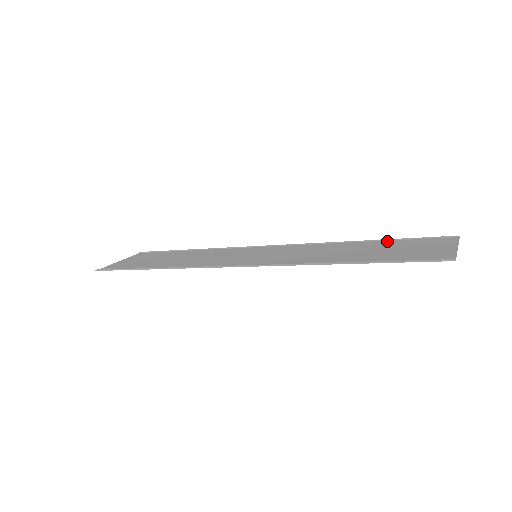
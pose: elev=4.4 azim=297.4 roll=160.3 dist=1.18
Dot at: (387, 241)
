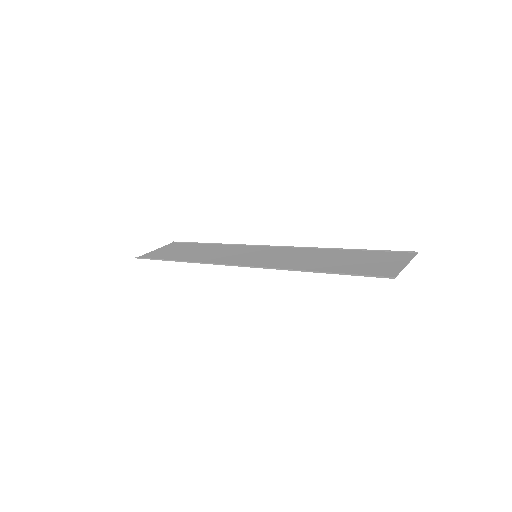
Dot at: (361, 251)
